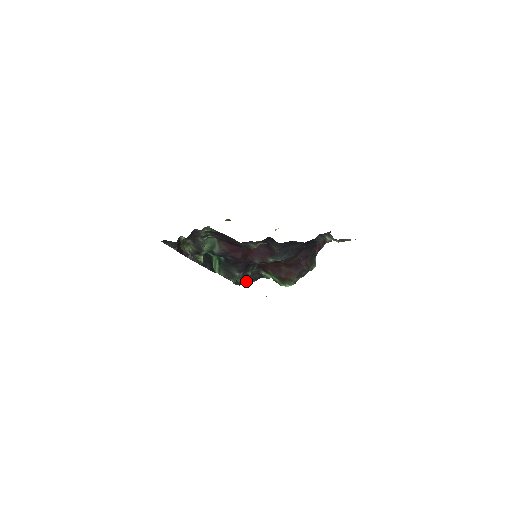
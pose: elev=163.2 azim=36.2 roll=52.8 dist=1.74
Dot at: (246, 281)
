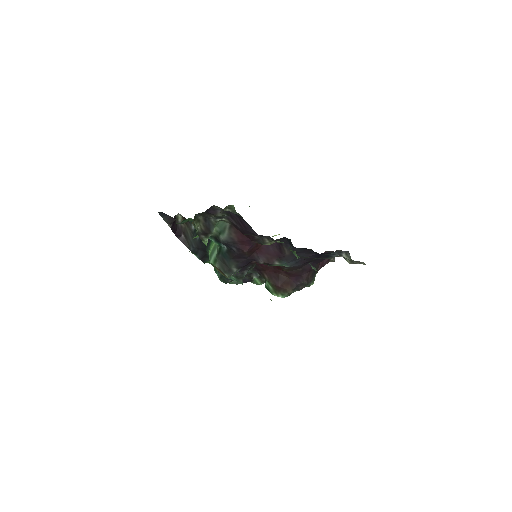
Dot at: (239, 280)
